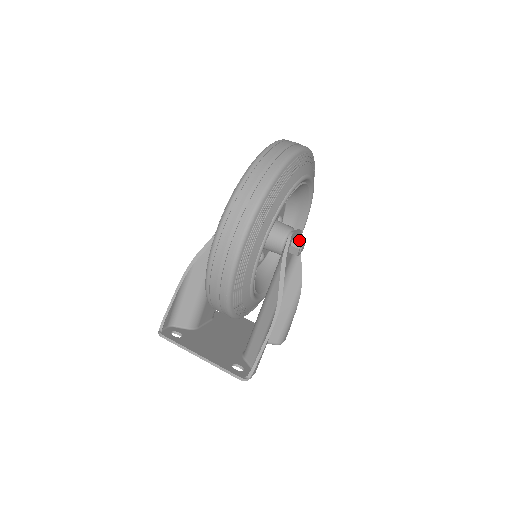
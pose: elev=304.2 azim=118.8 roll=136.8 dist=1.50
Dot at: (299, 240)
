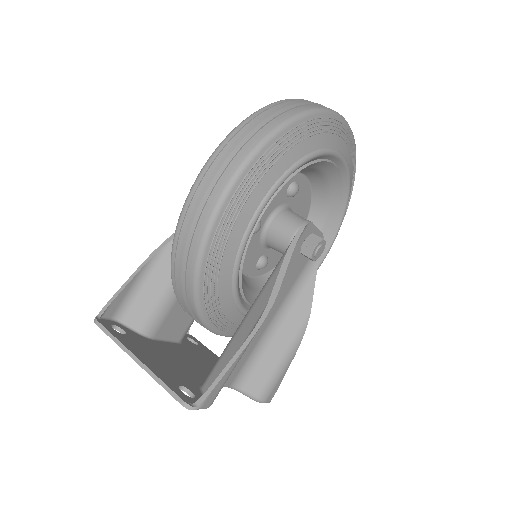
Dot at: (317, 237)
